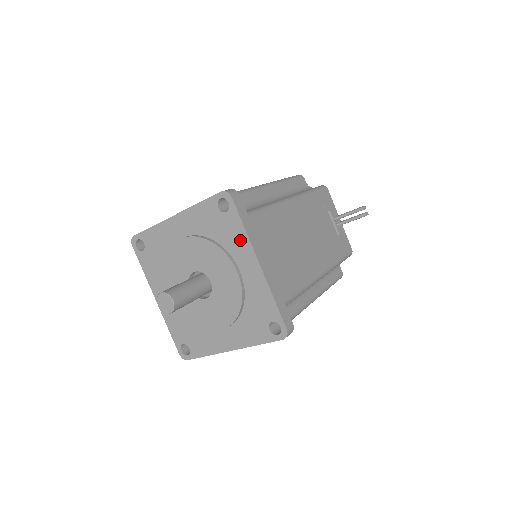
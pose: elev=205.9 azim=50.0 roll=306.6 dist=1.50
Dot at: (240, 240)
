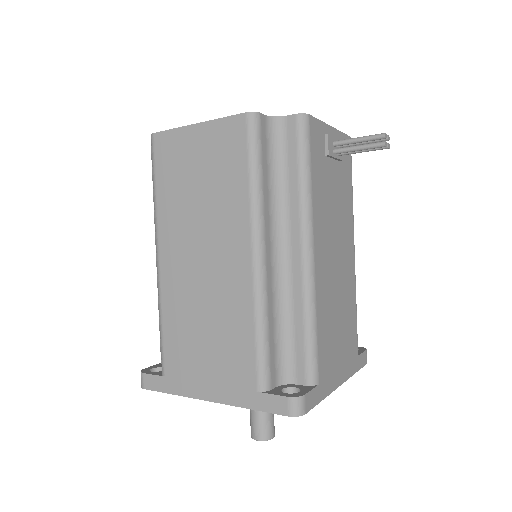
Dot at: occluded
